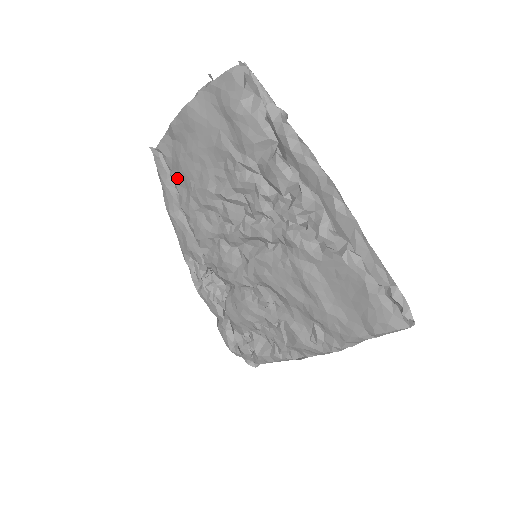
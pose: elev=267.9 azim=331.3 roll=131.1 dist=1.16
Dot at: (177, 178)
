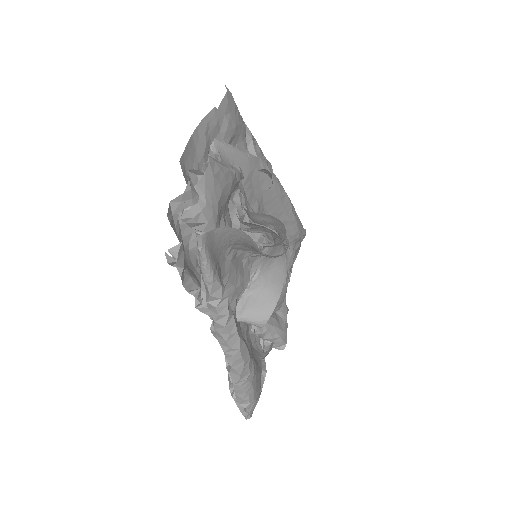
Dot at: occluded
